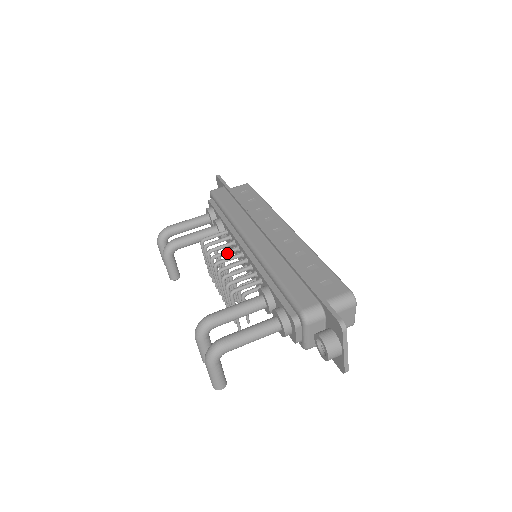
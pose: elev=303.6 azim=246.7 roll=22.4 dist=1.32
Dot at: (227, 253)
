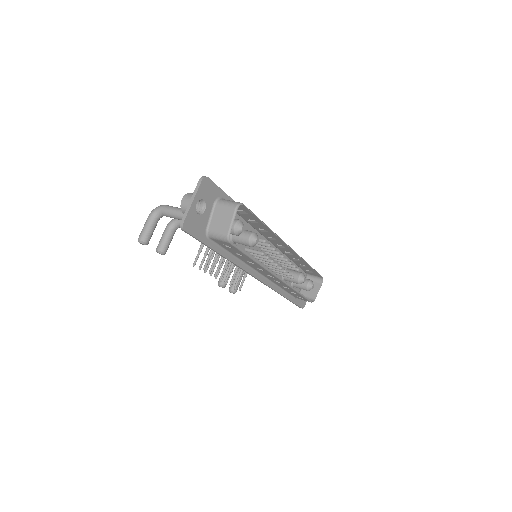
Dot at: occluded
